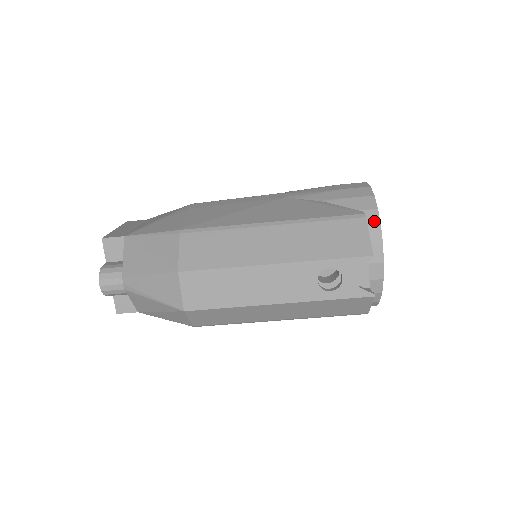
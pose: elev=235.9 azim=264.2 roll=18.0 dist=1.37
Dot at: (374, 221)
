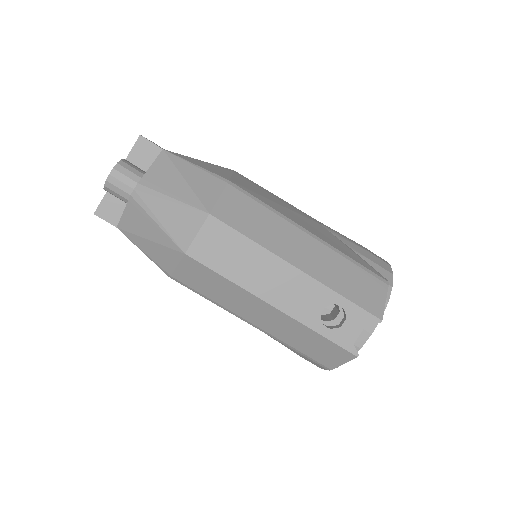
Dot at: occluded
